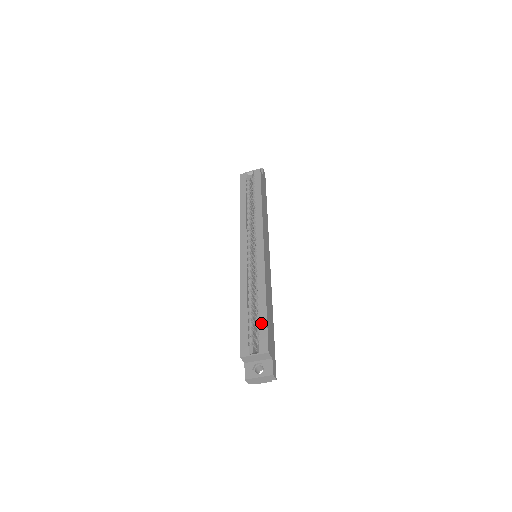
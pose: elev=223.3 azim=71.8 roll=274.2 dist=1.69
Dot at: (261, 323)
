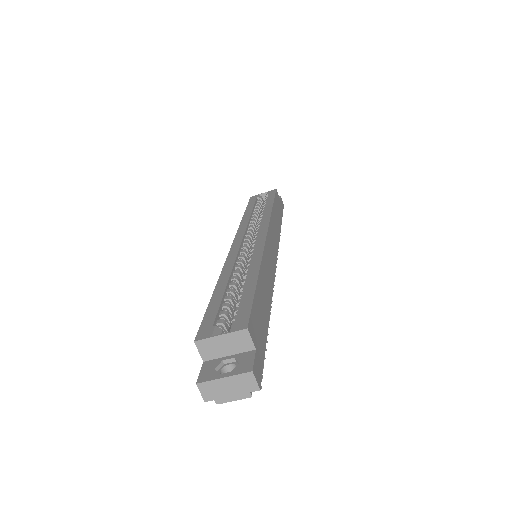
Dot at: (243, 298)
